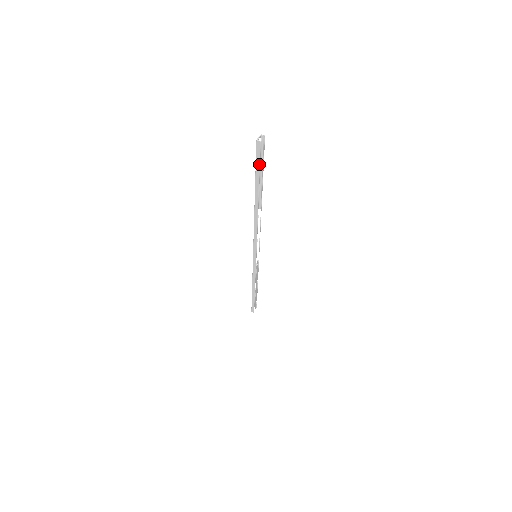
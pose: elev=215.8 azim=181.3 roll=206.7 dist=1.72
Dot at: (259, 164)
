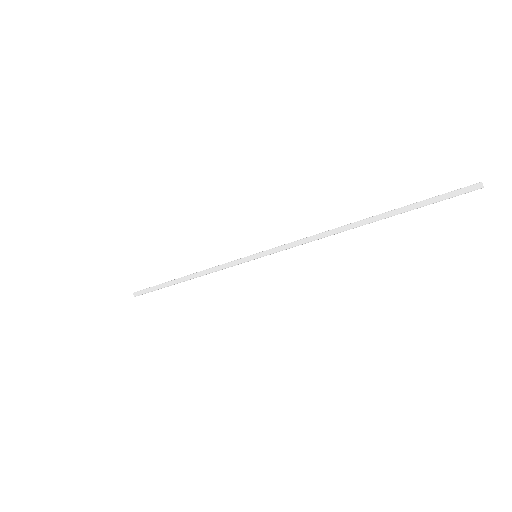
Dot at: (443, 199)
